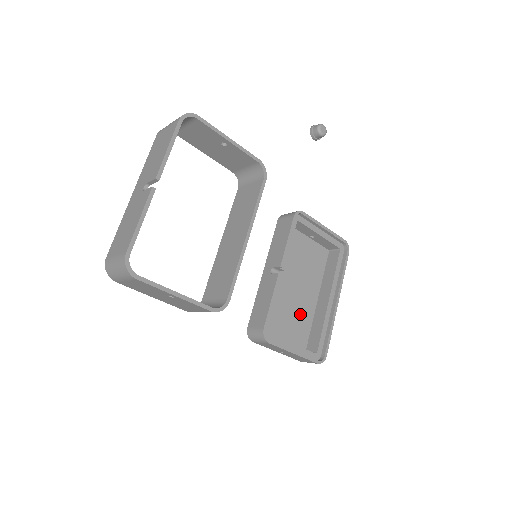
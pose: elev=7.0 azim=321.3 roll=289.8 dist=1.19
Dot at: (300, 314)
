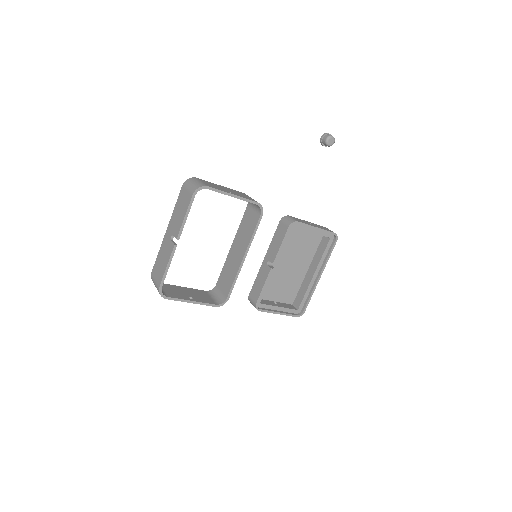
Dot at: (291, 282)
